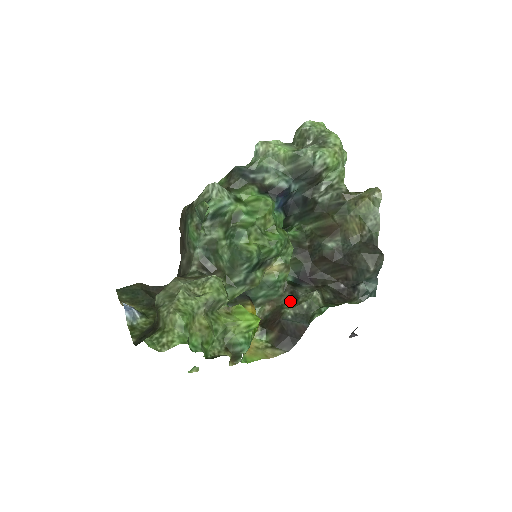
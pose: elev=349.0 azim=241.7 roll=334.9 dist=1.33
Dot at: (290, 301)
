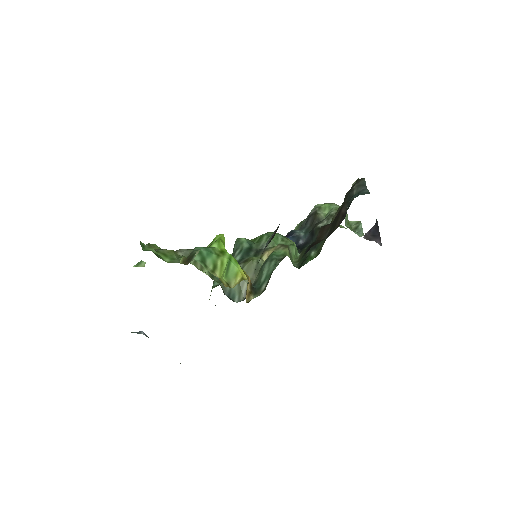
Dot at: occluded
